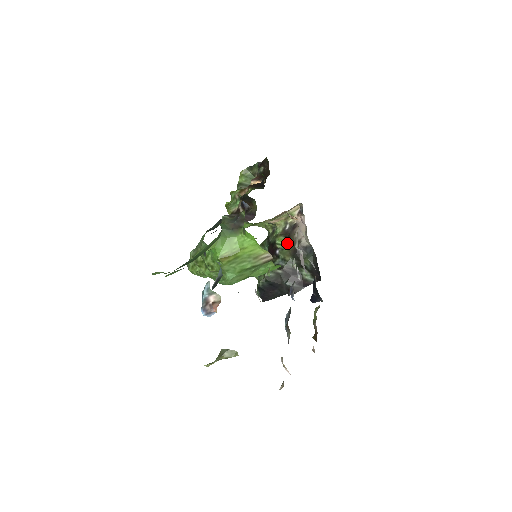
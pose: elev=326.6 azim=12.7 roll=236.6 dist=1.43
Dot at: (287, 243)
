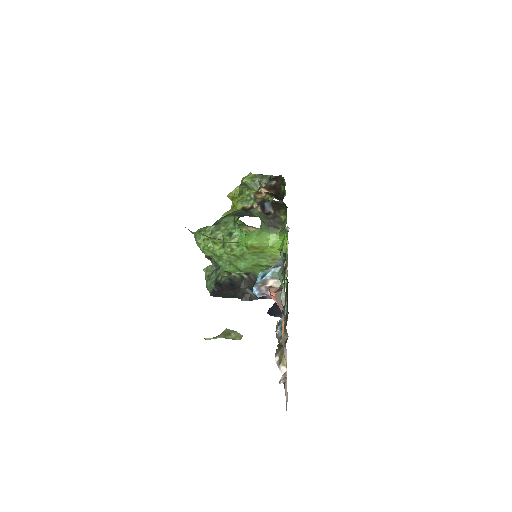
Dot at: occluded
